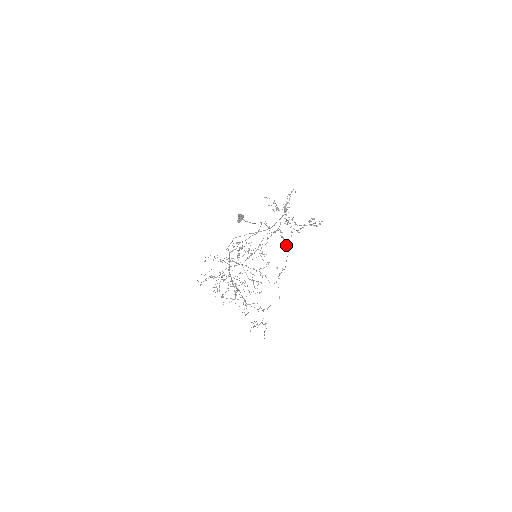
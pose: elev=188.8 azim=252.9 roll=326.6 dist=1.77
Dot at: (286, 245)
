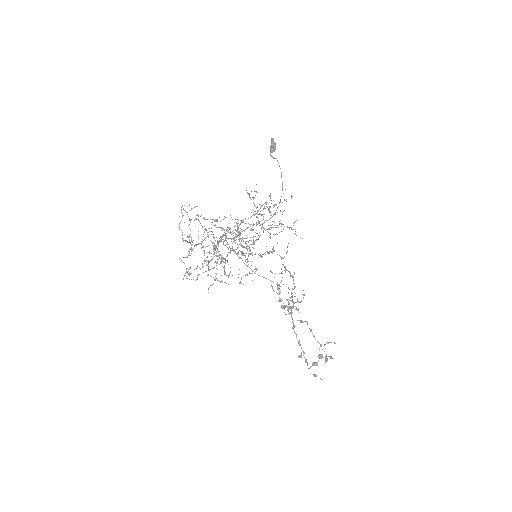
Dot at: (288, 311)
